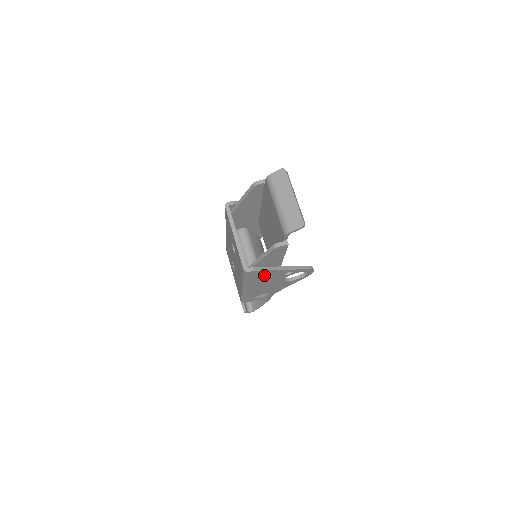
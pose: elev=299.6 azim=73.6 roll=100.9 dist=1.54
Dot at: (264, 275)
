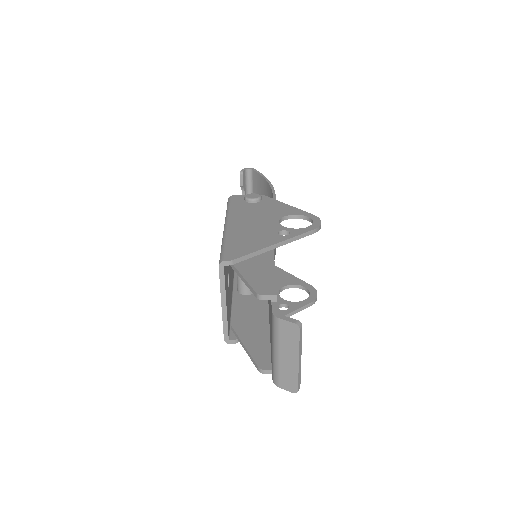
Dot at: occluded
